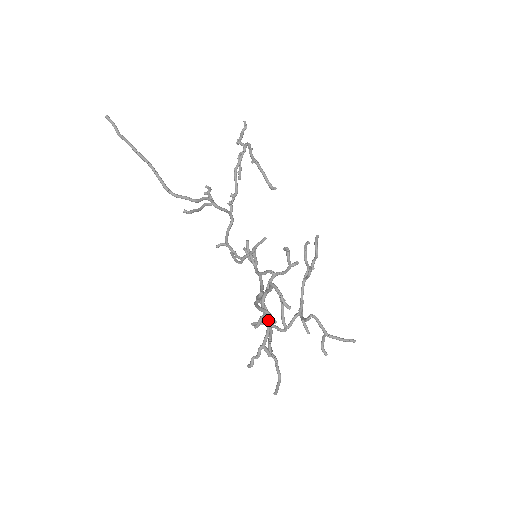
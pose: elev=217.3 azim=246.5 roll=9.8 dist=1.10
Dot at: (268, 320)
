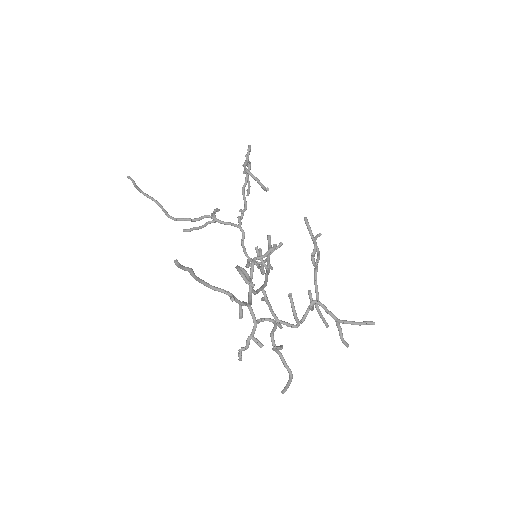
Dot at: occluded
